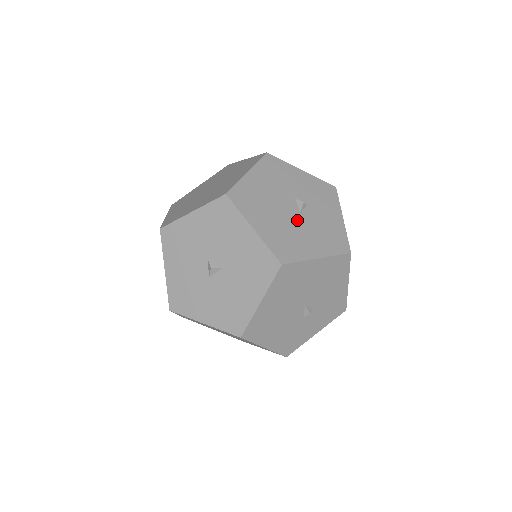
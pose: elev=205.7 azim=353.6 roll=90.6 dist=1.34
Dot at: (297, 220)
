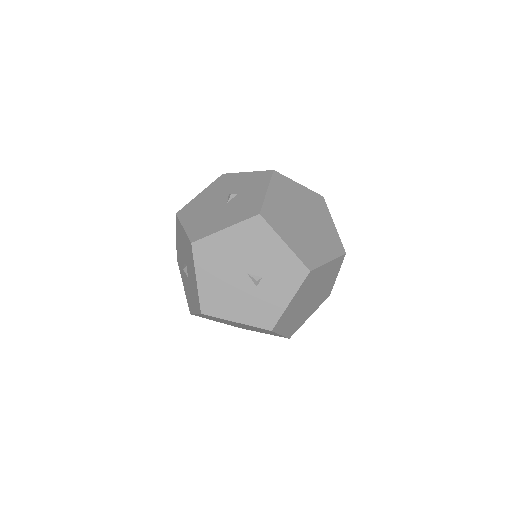
Dot at: (222, 209)
